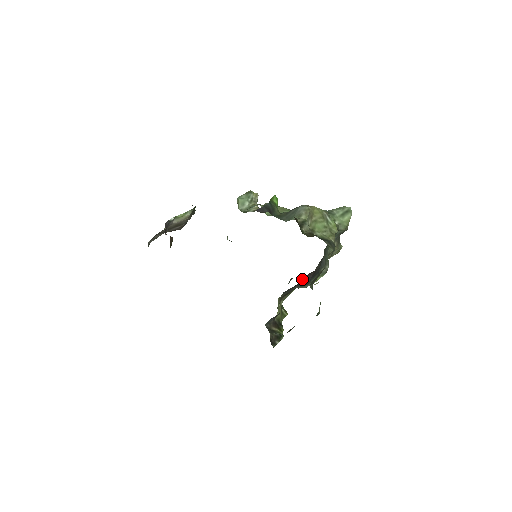
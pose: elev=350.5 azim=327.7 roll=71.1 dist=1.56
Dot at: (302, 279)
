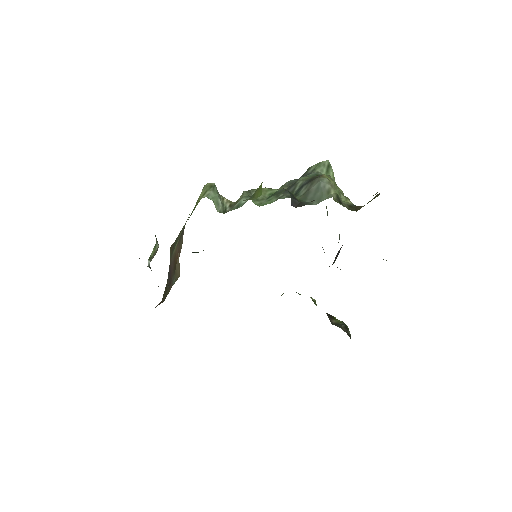
Dot at: (335, 257)
